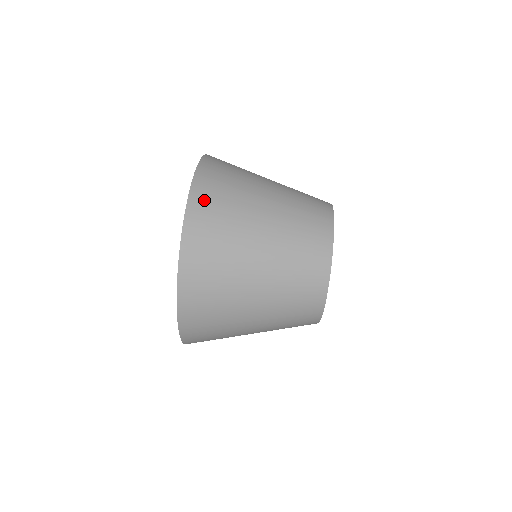
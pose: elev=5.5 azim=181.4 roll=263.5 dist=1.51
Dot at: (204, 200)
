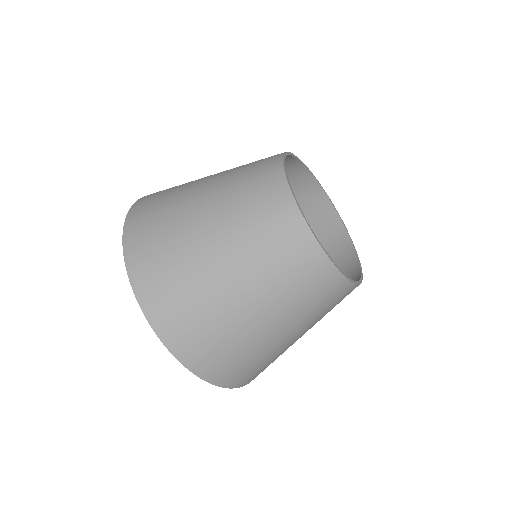
Dot at: occluded
